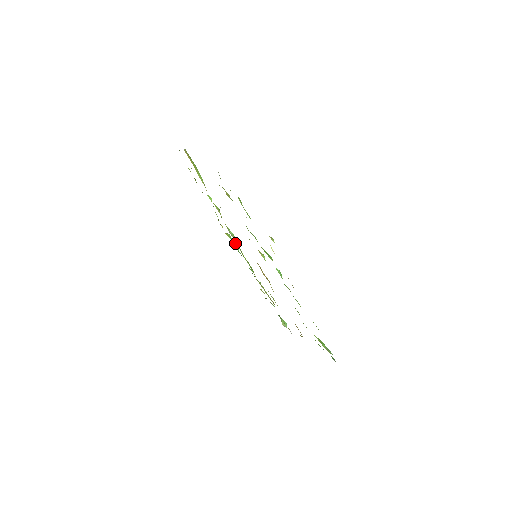
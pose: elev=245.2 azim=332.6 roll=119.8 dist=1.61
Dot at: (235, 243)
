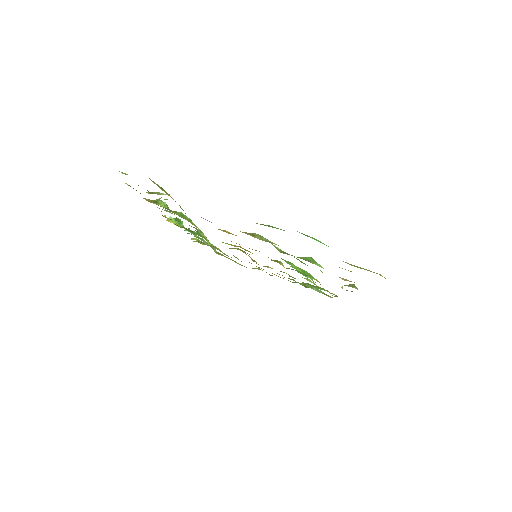
Dot at: occluded
